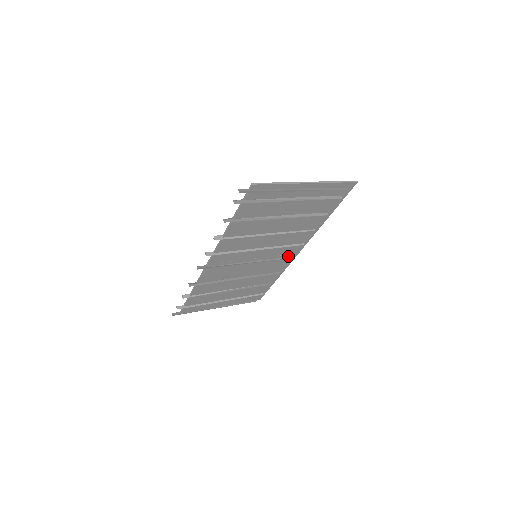
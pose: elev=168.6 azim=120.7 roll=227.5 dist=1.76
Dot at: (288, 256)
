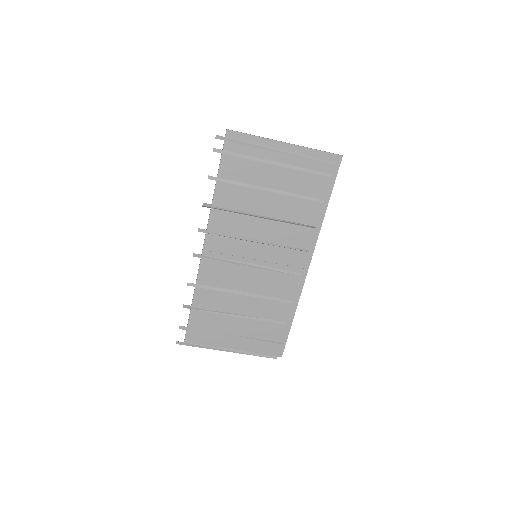
Dot at: (296, 271)
